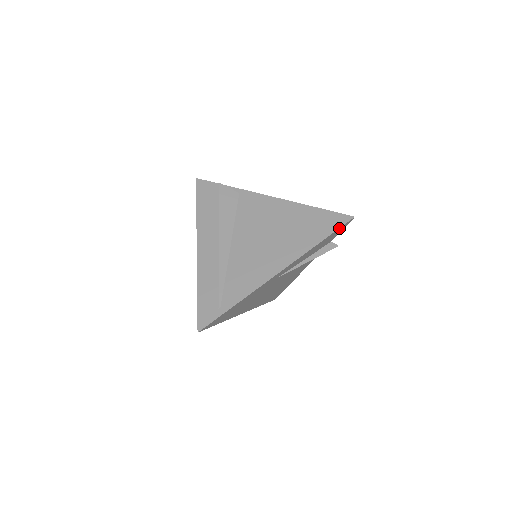
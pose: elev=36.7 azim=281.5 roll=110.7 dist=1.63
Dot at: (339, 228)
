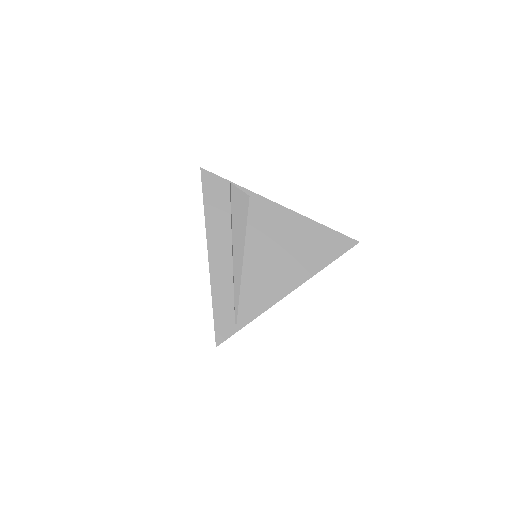
Dot at: (345, 252)
